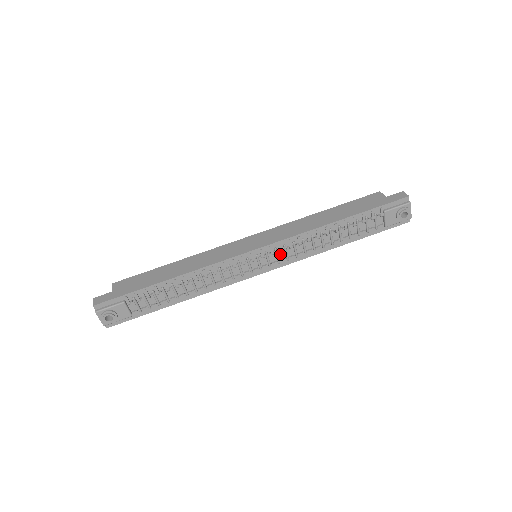
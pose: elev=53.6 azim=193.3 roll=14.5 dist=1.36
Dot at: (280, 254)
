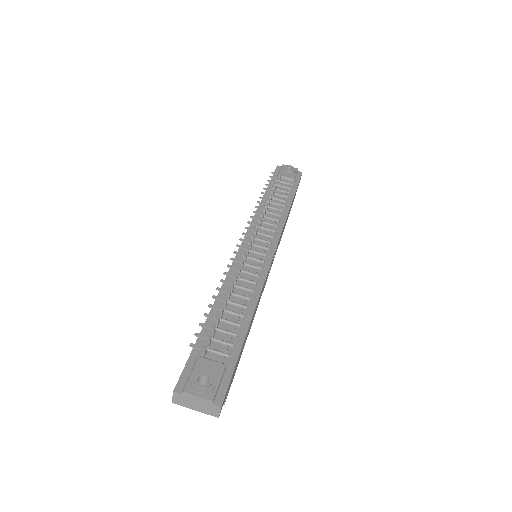
Dot at: (264, 233)
